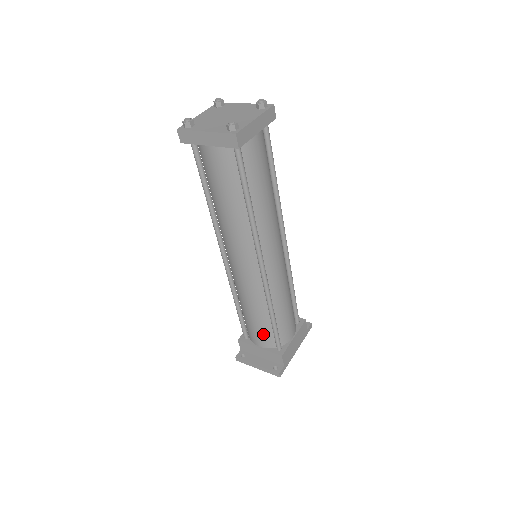
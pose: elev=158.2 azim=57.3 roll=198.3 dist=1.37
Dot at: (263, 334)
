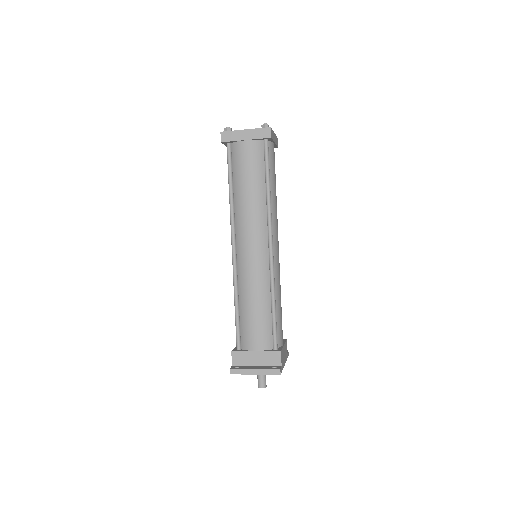
Dot at: (262, 331)
